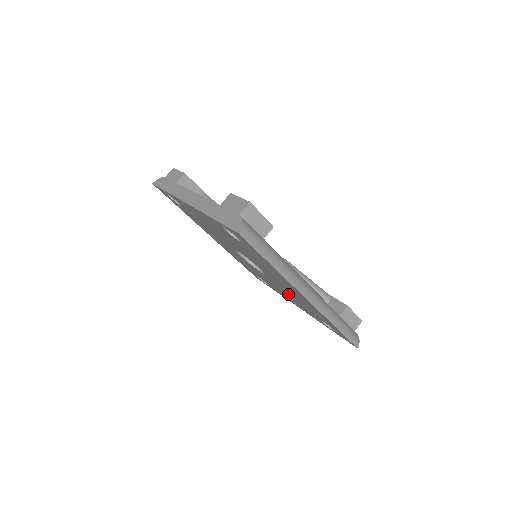
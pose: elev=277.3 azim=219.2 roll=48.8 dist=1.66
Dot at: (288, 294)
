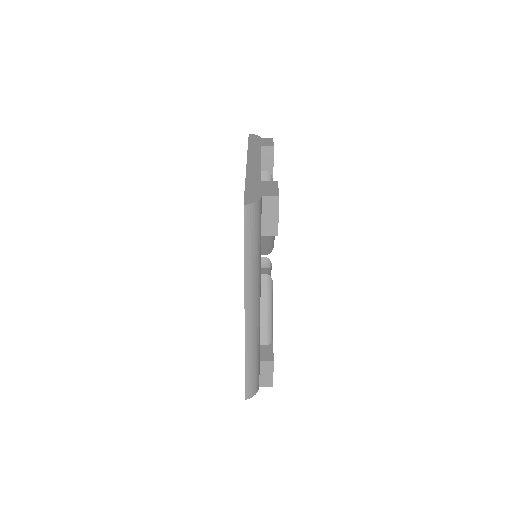
Dot at: occluded
